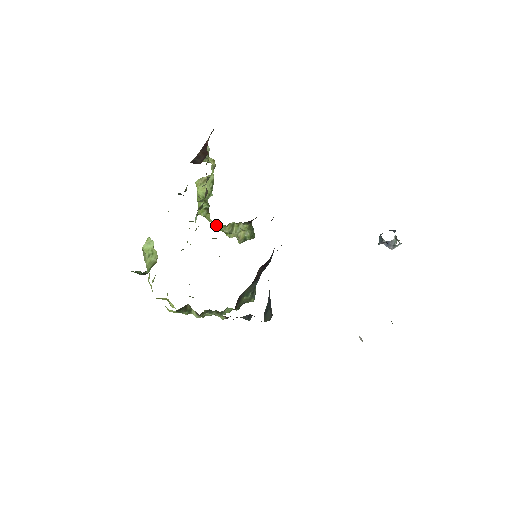
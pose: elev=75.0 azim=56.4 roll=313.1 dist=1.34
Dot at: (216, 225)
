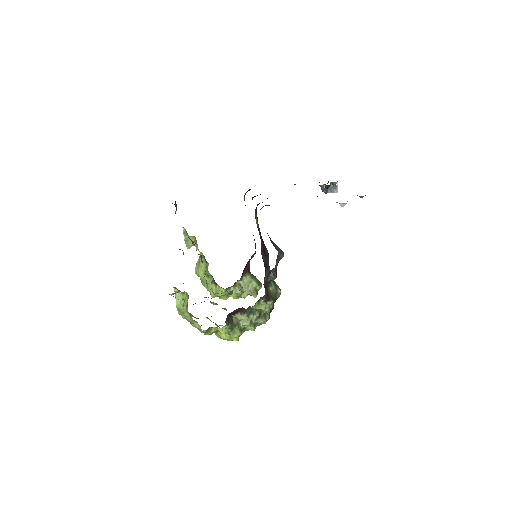
Dot at: occluded
